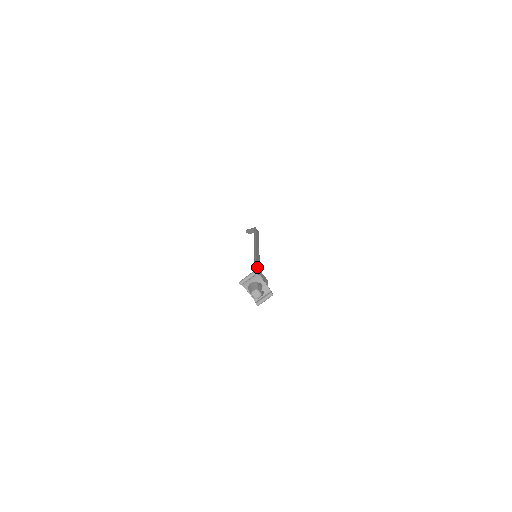
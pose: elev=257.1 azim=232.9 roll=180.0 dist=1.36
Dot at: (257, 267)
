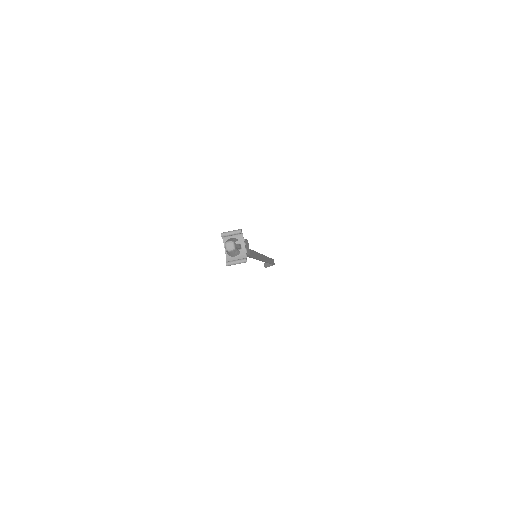
Dot at: occluded
